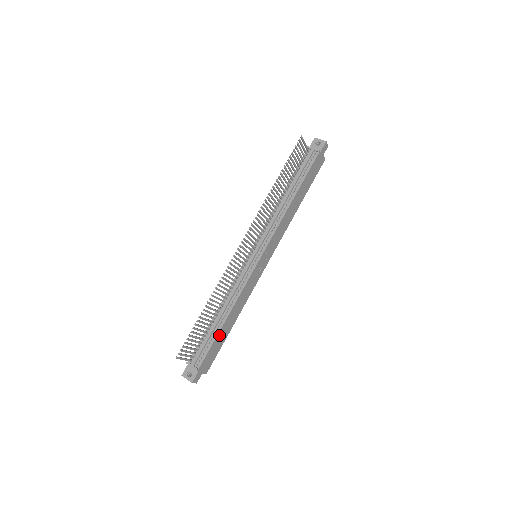
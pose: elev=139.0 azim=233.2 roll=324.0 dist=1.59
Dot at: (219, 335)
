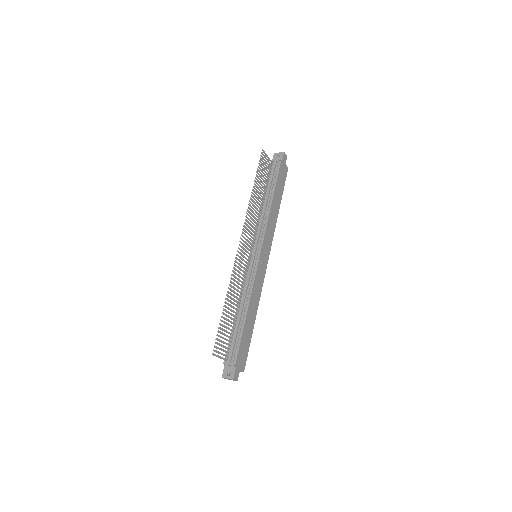
Dot at: (245, 330)
